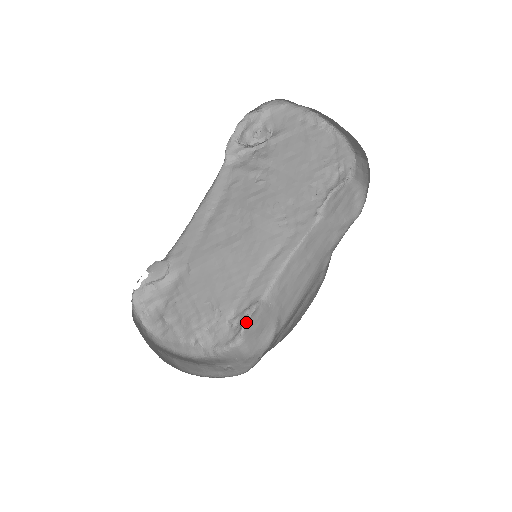
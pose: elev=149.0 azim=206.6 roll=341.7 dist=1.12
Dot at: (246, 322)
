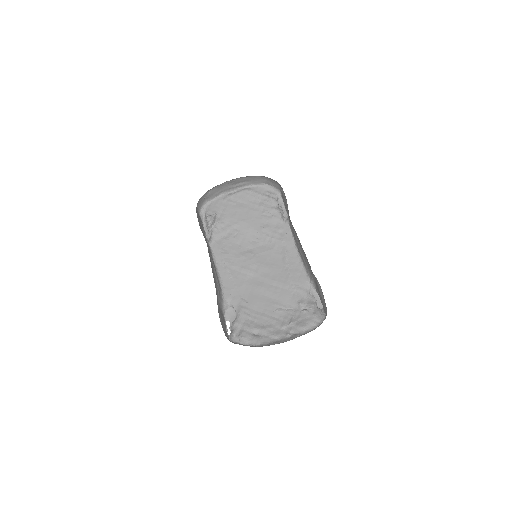
Dot at: occluded
